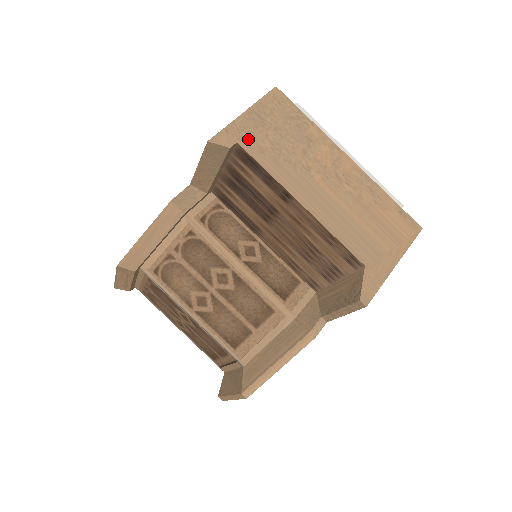
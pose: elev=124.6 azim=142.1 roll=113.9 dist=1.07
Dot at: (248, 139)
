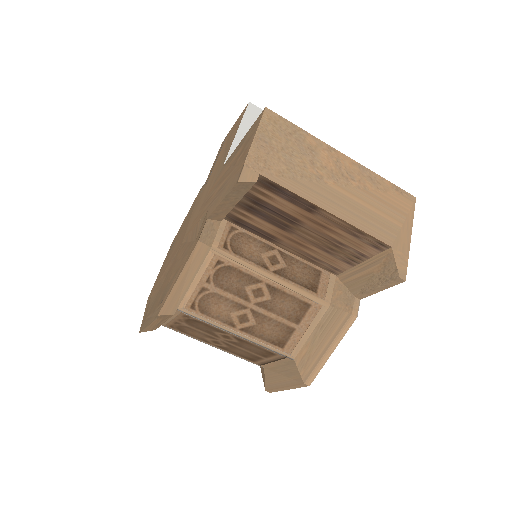
Dot at: (266, 167)
